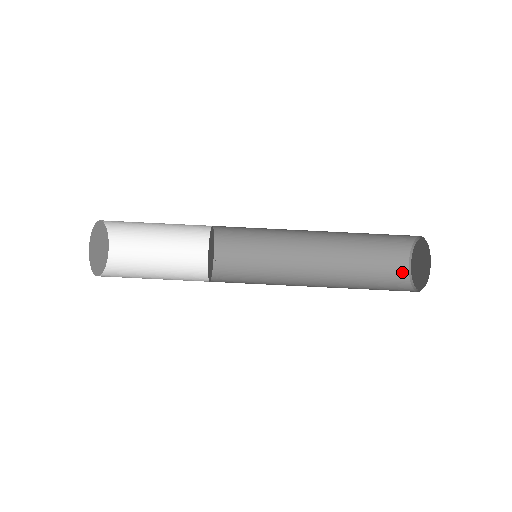
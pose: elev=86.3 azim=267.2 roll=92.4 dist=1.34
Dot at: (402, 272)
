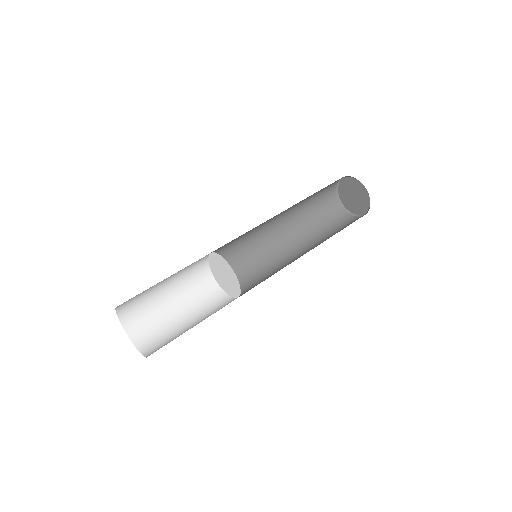
Dot at: (339, 209)
